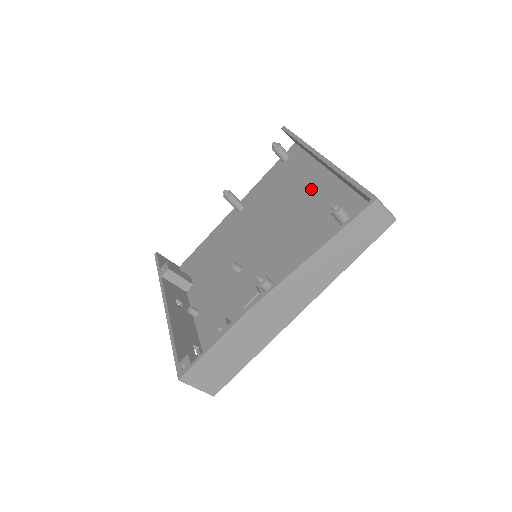
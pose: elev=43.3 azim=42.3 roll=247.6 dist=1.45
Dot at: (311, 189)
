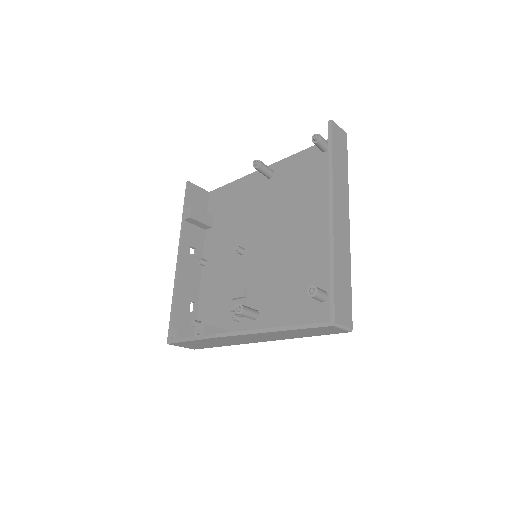
Dot at: (321, 222)
